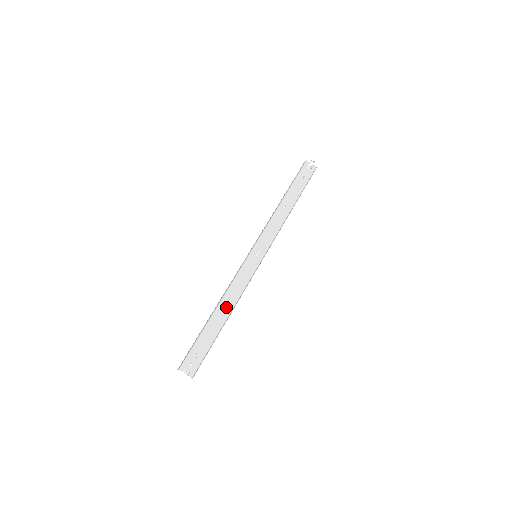
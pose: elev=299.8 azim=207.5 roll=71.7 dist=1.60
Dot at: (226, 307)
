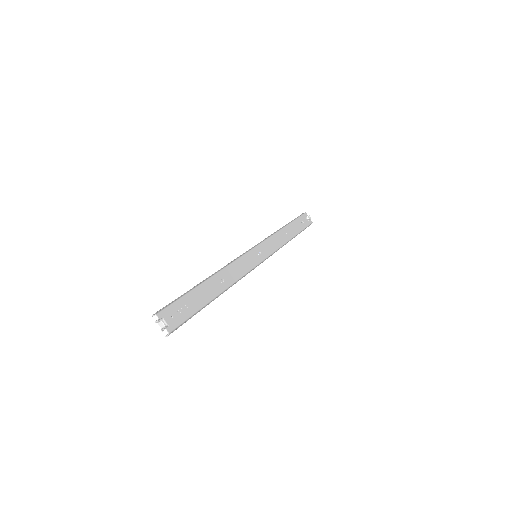
Dot at: (222, 281)
